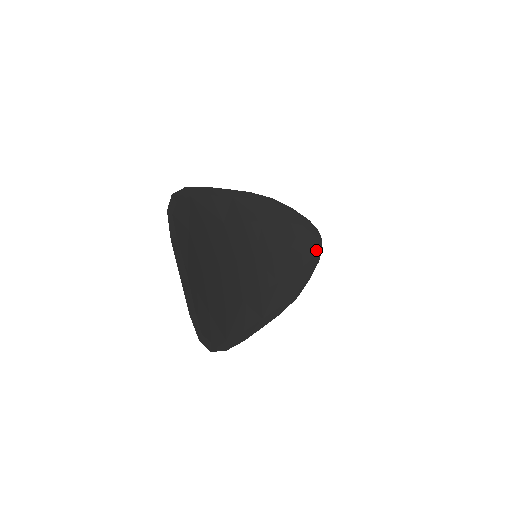
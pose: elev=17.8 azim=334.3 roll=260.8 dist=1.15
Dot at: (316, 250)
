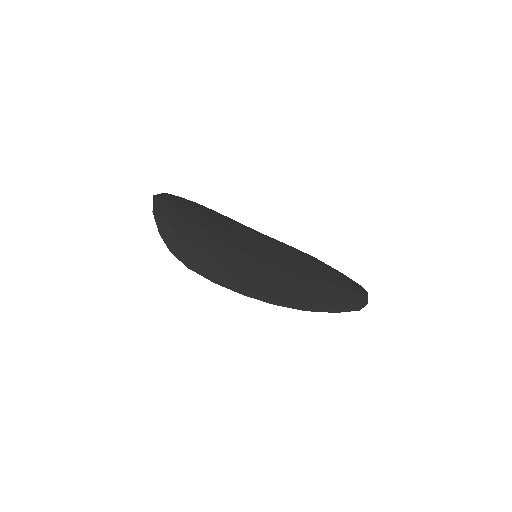
Dot at: (353, 298)
